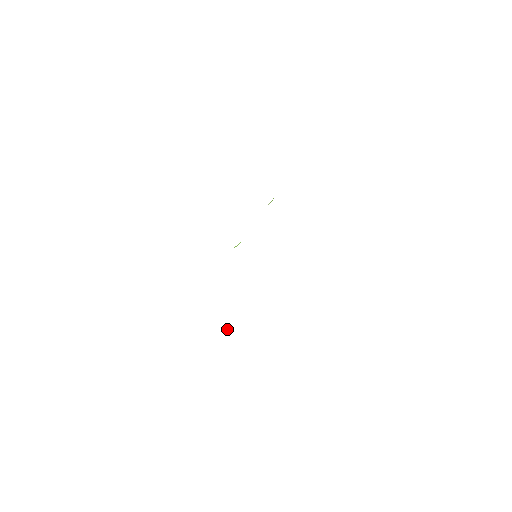
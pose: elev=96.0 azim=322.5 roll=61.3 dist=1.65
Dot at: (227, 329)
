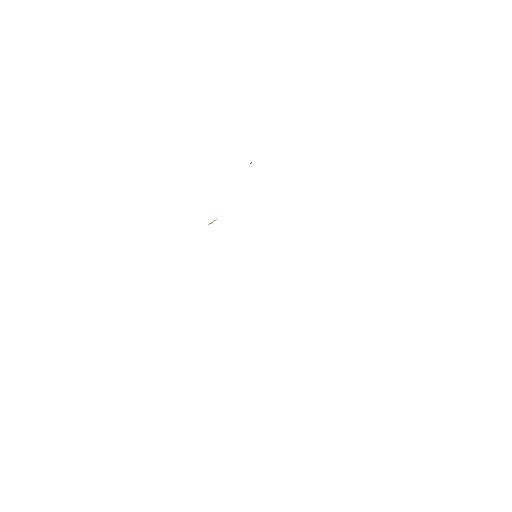
Dot at: occluded
